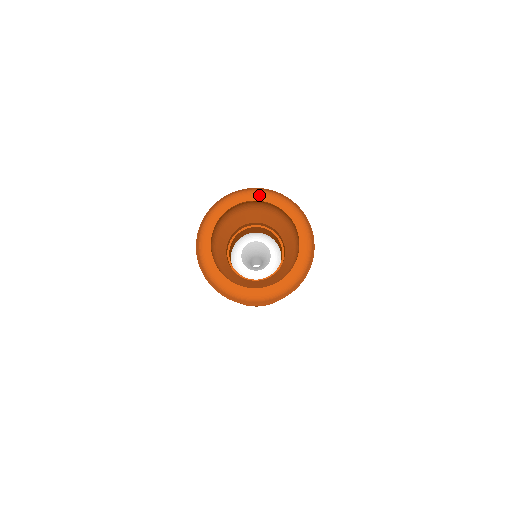
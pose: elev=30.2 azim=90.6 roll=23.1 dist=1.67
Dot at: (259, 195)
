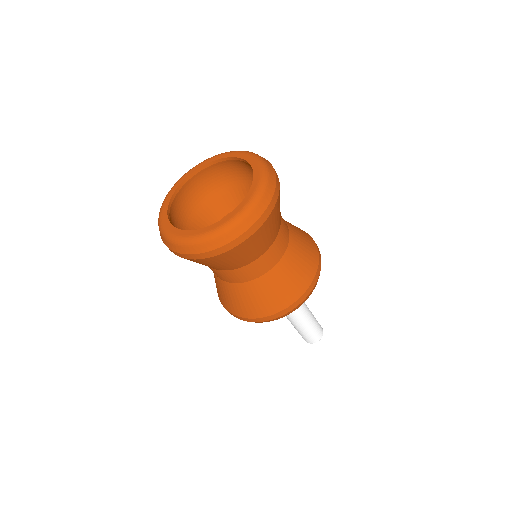
Dot at: (207, 160)
